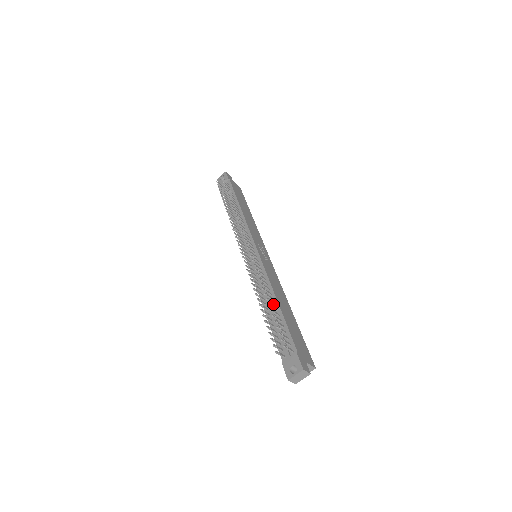
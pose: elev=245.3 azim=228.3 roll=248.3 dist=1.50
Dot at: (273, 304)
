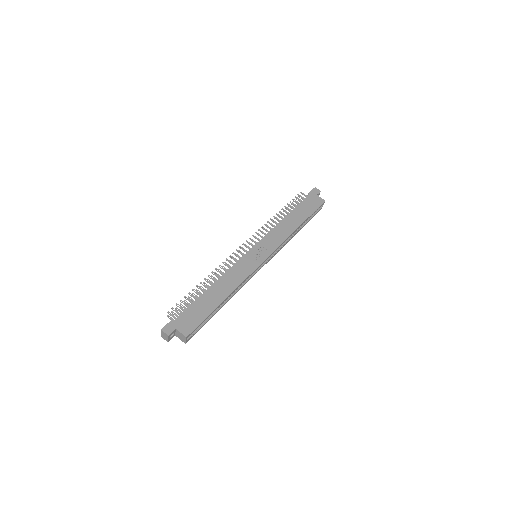
Dot at: (207, 288)
